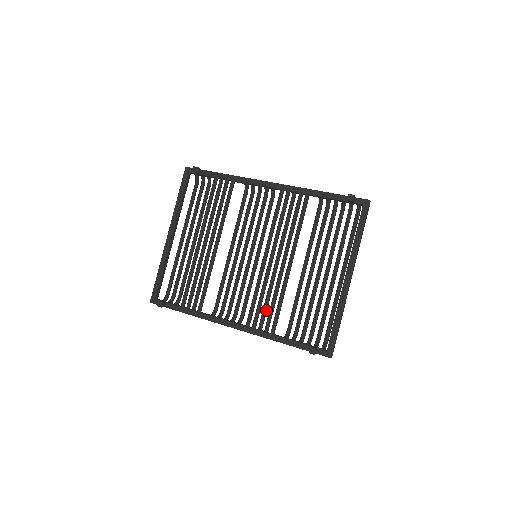
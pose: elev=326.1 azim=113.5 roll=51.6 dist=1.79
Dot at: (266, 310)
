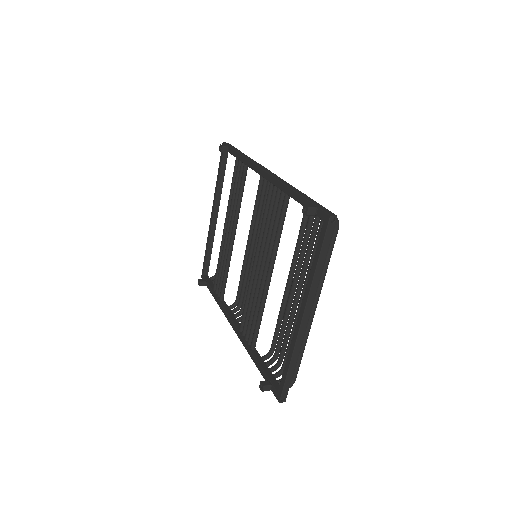
Dot at: (251, 321)
